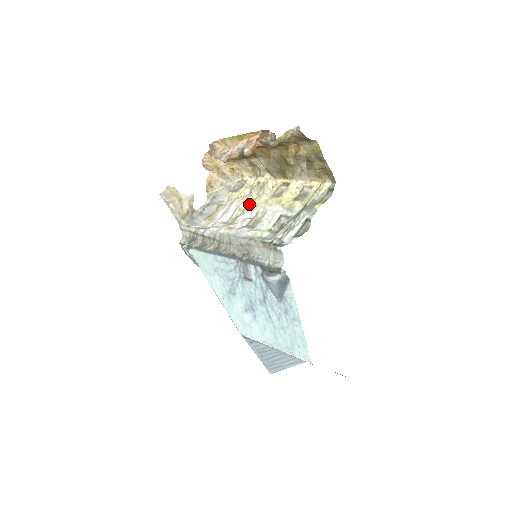
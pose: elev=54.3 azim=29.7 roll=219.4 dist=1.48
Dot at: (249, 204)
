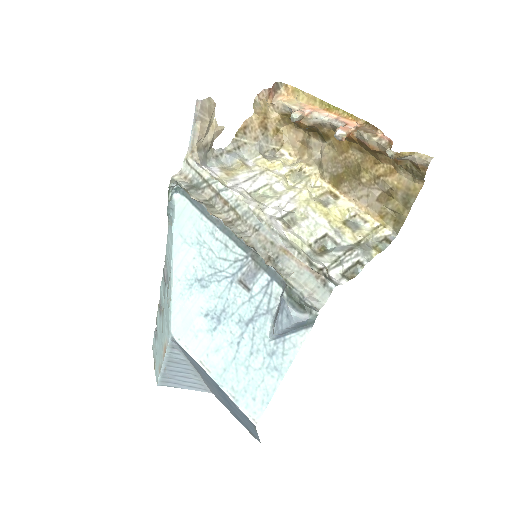
Dot at: (285, 190)
